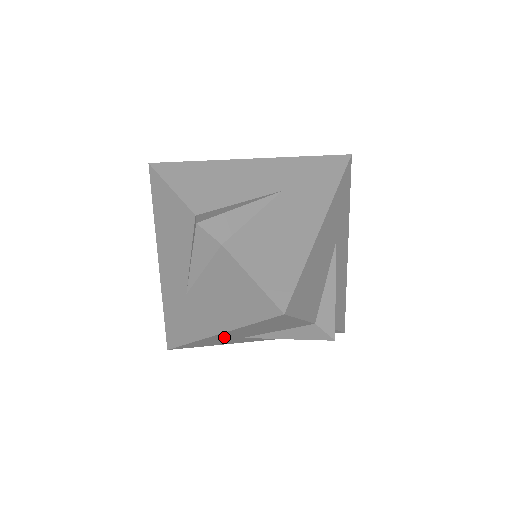
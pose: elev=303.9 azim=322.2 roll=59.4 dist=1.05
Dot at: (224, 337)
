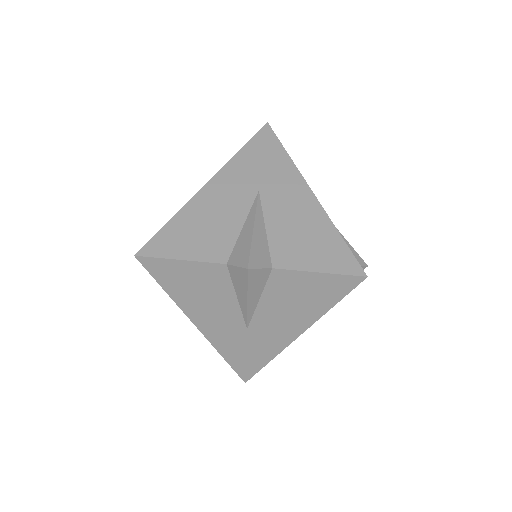
Dot at: occluded
